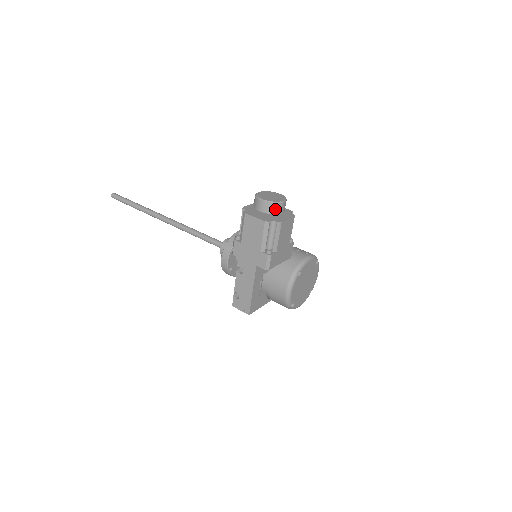
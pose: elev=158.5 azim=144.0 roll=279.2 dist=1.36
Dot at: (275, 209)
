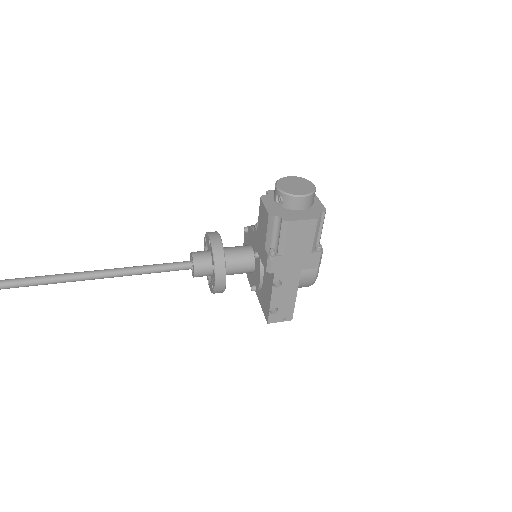
Dot at: (313, 199)
